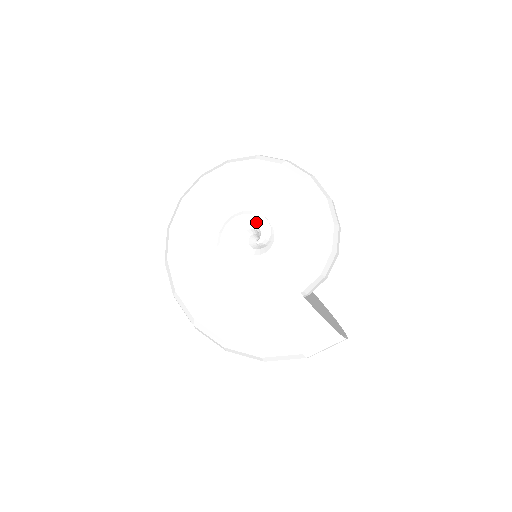
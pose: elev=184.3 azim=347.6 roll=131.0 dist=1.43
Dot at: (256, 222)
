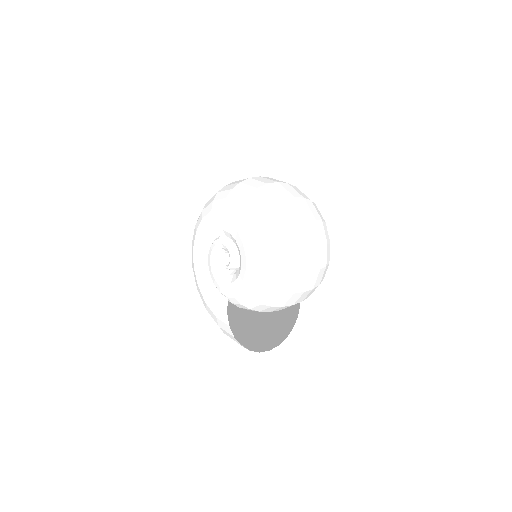
Dot at: (229, 255)
